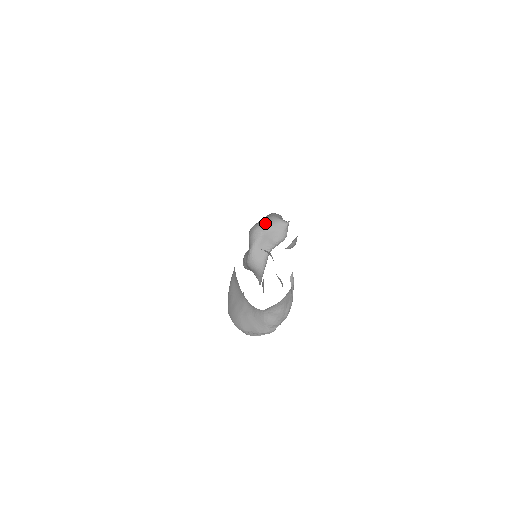
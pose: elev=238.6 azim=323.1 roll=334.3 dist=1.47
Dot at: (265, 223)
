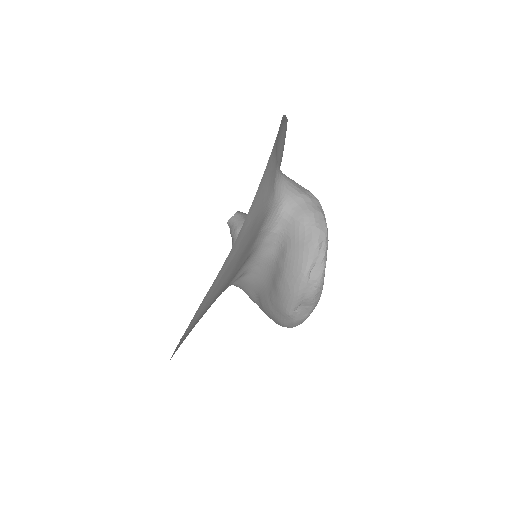
Dot at: occluded
